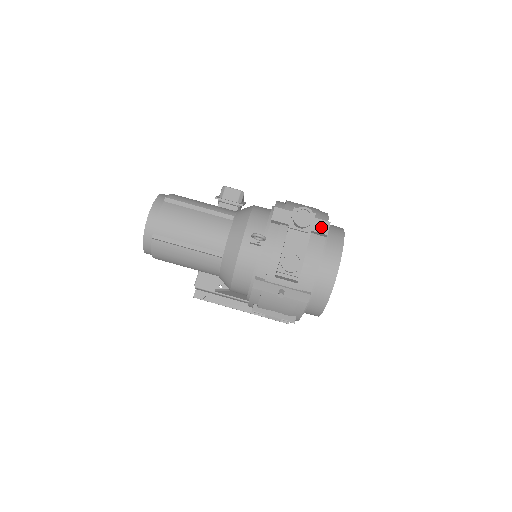
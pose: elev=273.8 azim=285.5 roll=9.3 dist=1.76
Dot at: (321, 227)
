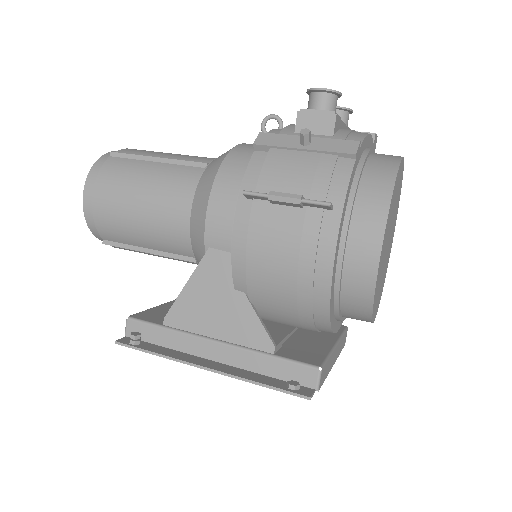
Dot at: occluded
